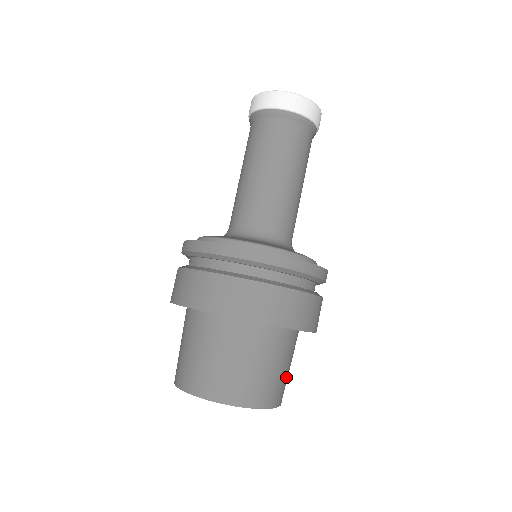
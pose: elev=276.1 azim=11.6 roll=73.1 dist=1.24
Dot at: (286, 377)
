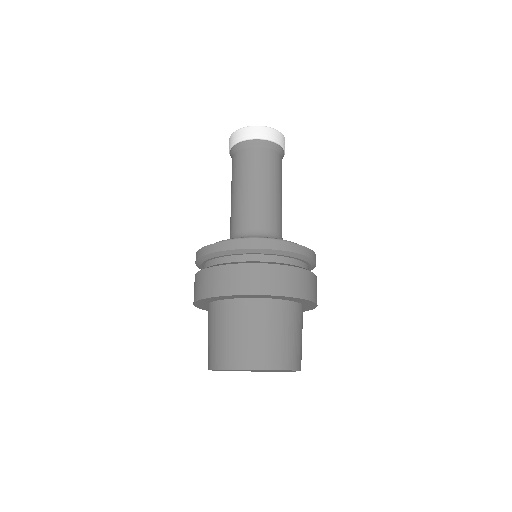
Dot at: (273, 343)
